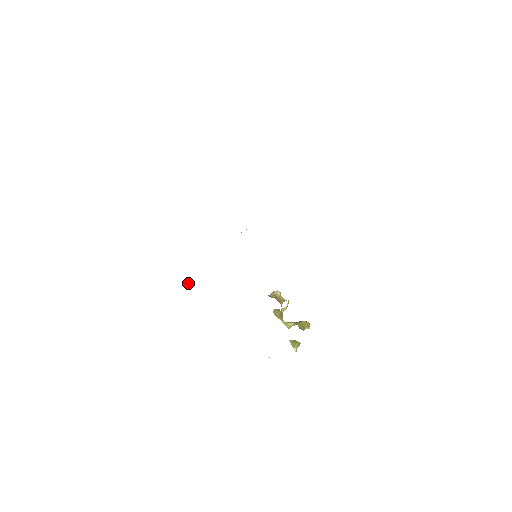
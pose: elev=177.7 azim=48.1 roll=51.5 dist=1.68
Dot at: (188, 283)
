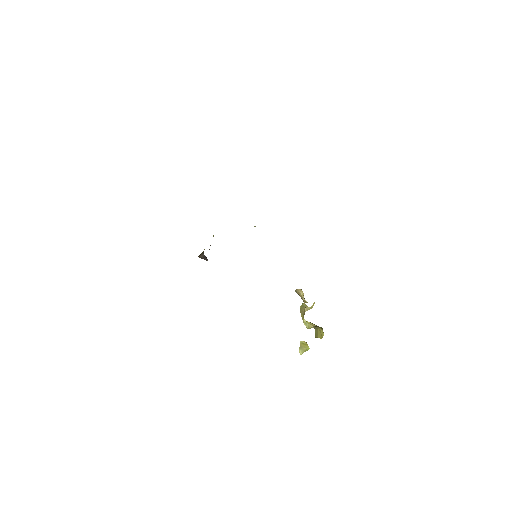
Dot at: (203, 256)
